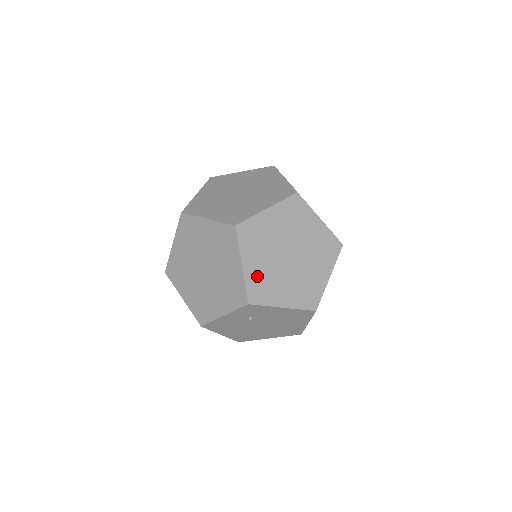
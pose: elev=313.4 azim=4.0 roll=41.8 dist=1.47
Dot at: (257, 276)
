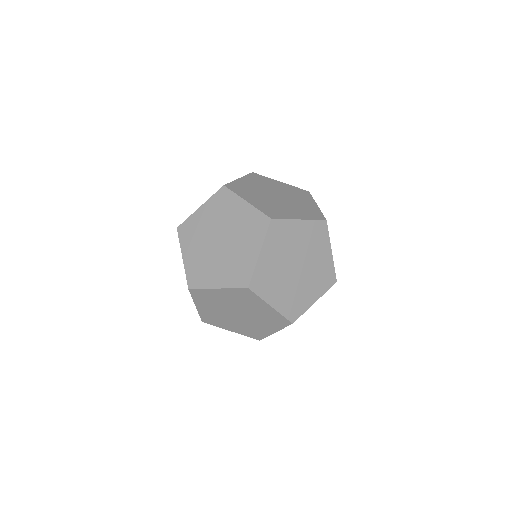
Dot at: occluded
